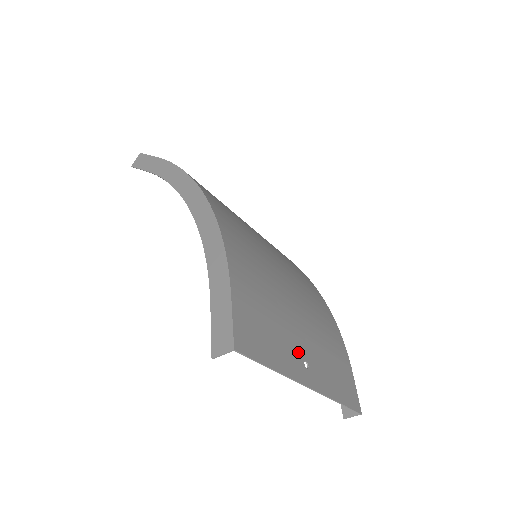
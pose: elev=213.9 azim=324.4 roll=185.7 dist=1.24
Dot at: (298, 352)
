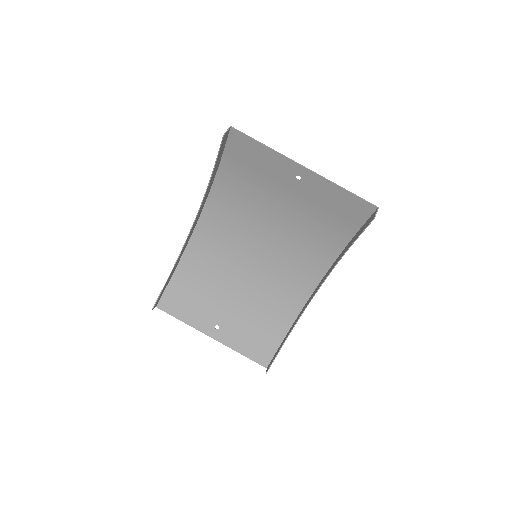
Dot at: (288, 177)
